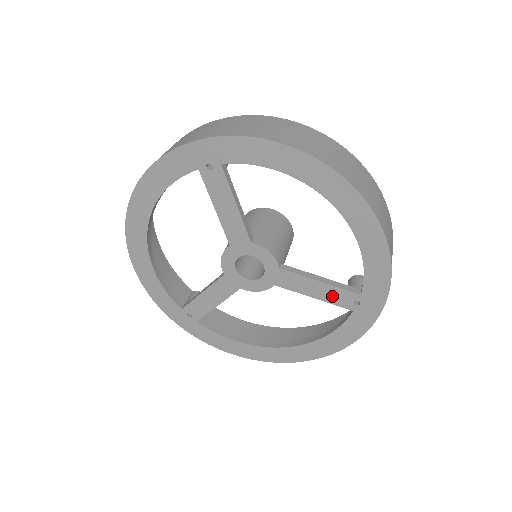
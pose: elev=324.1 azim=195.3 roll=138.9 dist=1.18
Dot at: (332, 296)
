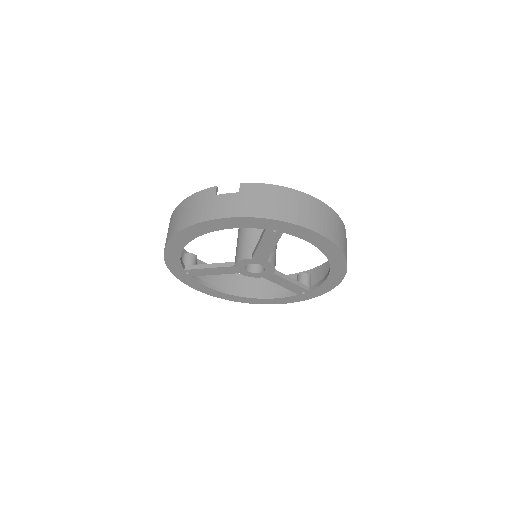
Dot at: (293, 288)
